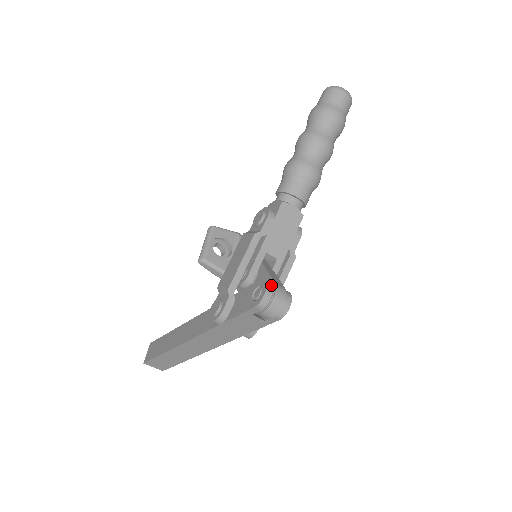
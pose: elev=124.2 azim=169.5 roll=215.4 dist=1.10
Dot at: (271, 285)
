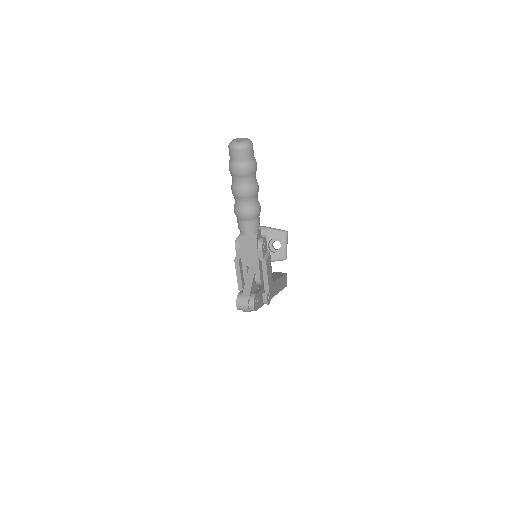
Dot at: (239, 299)
